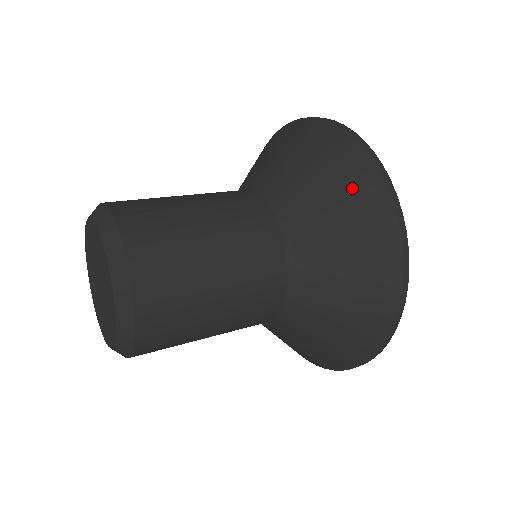
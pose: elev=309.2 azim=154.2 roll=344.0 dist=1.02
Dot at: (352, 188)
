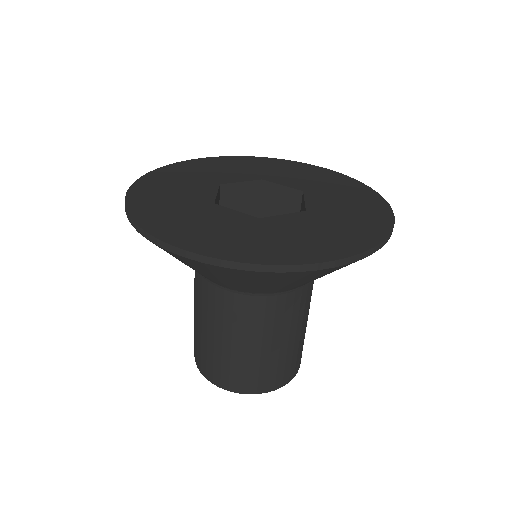
Dot at: (299, 279)
